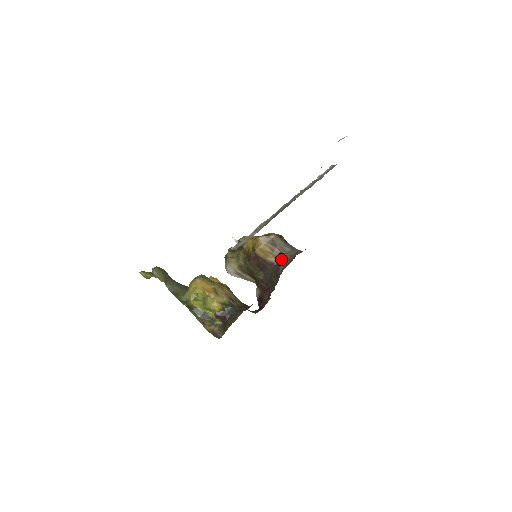
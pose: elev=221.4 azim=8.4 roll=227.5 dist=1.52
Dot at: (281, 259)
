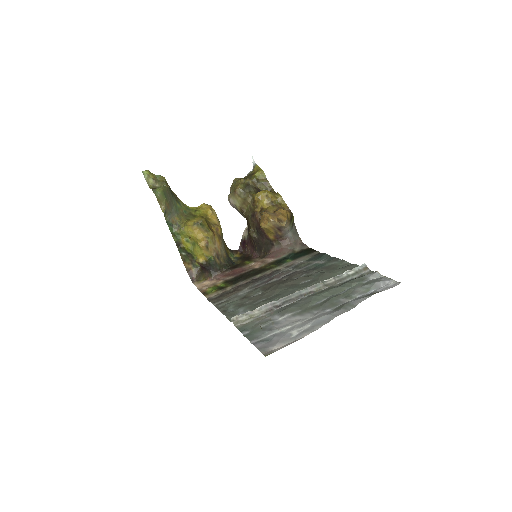
Dot at: (279, 242)
